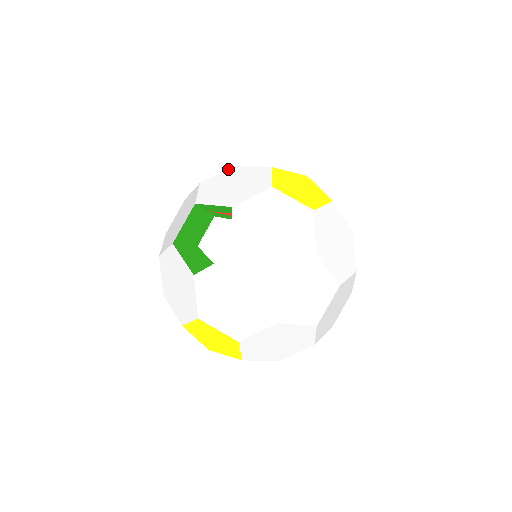
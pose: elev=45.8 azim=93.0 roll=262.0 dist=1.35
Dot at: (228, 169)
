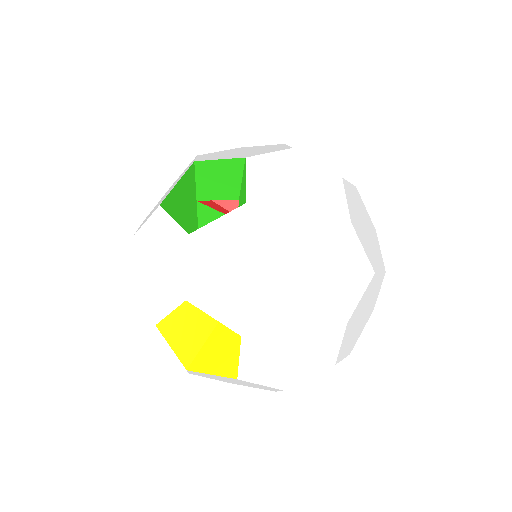
Dot at: (230, 149)
